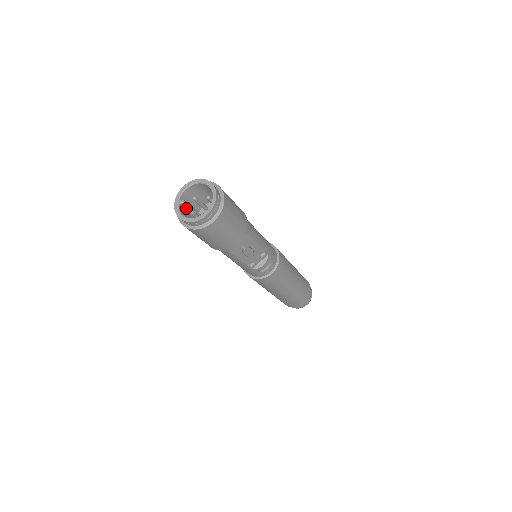
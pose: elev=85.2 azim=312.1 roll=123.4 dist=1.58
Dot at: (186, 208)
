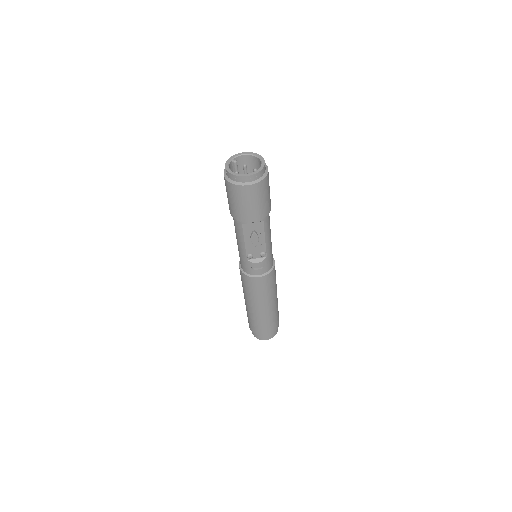
Dot at: (234, 168)
